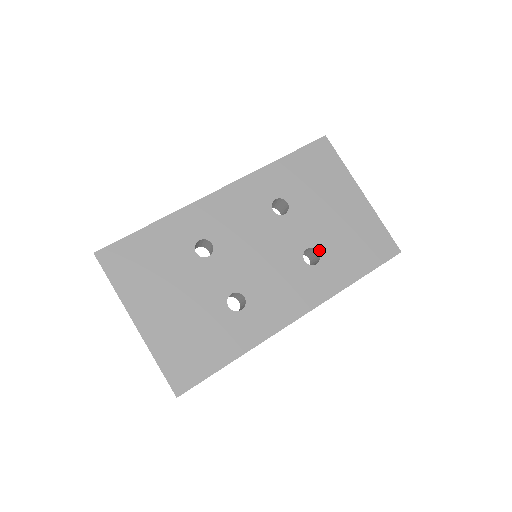
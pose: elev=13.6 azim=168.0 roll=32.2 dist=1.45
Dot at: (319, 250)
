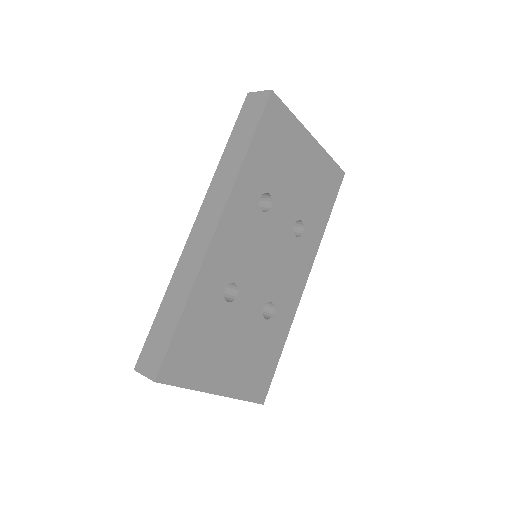
Dot at: (301, 218)
